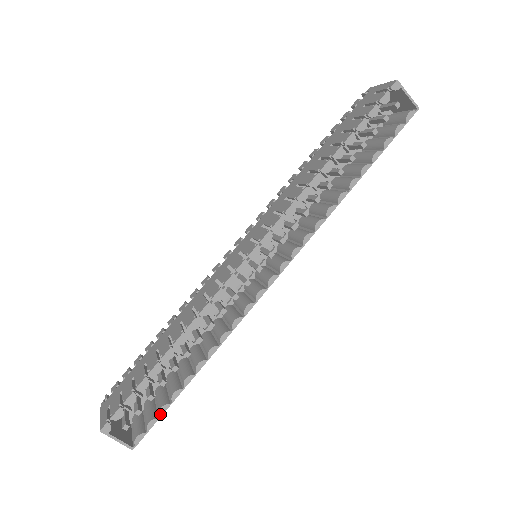
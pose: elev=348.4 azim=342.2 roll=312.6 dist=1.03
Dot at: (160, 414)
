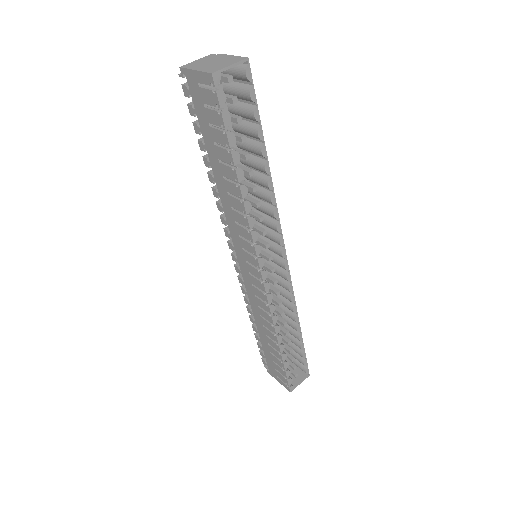
Dot at: (305, 358)
